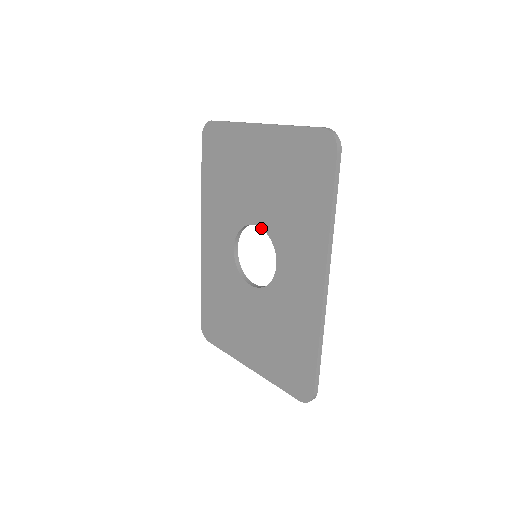
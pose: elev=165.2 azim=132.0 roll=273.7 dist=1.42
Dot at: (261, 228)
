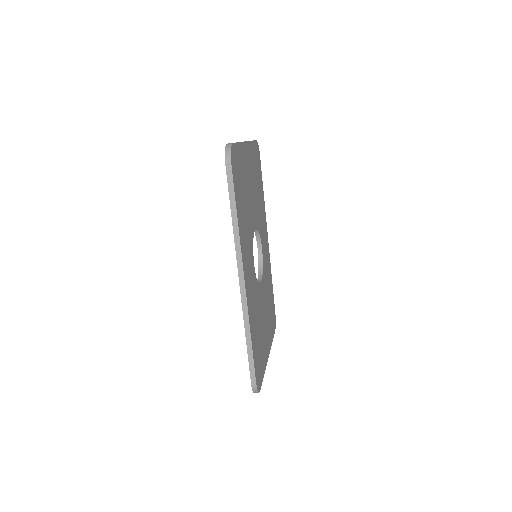
Dot at: occluded
